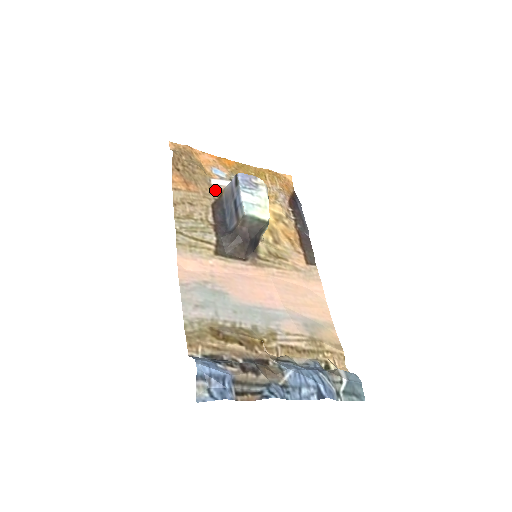
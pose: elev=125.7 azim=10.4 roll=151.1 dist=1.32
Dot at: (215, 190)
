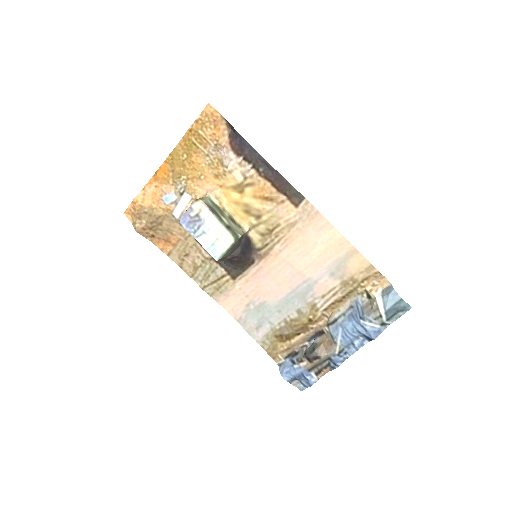
Dot at: occluded
